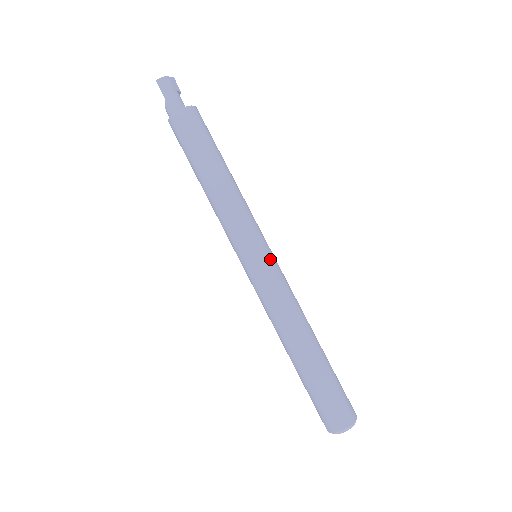
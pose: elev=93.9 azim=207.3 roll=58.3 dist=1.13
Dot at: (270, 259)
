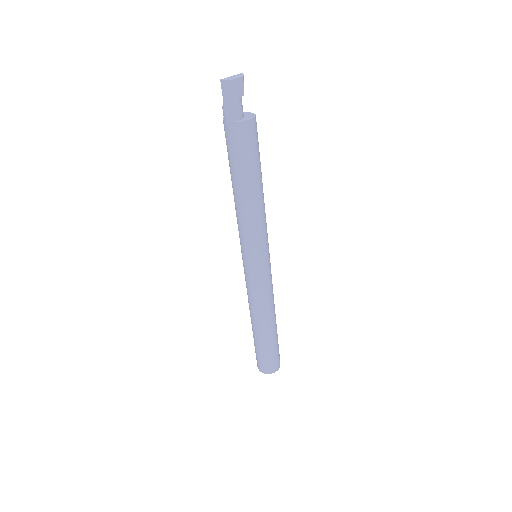
Dot at: (262, 269)
